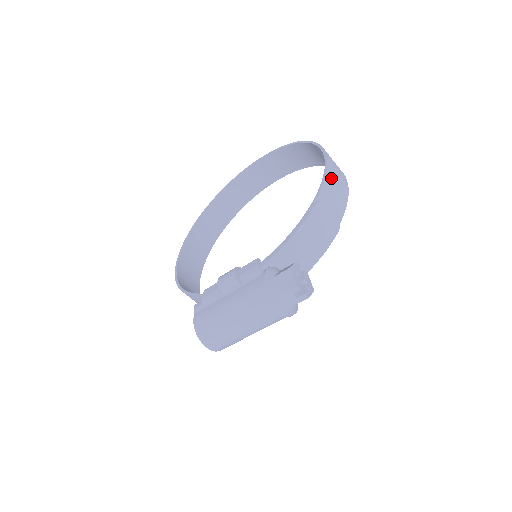
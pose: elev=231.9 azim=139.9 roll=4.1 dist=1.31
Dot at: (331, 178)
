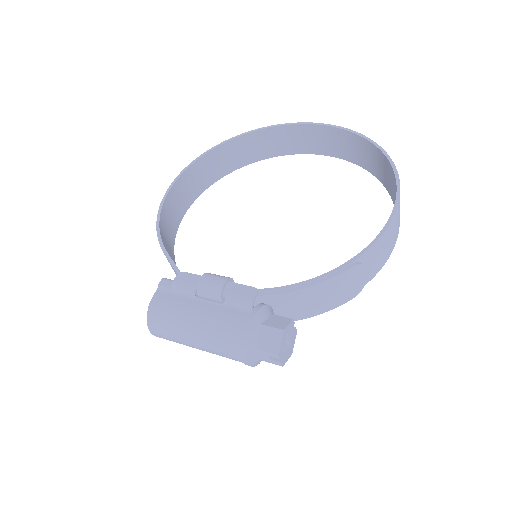
Dot at: (386, 237)
